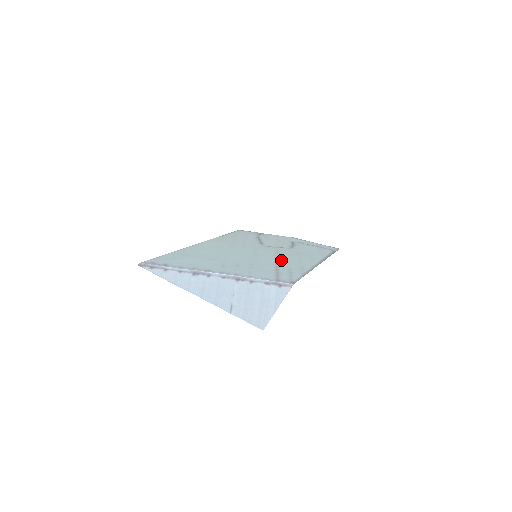
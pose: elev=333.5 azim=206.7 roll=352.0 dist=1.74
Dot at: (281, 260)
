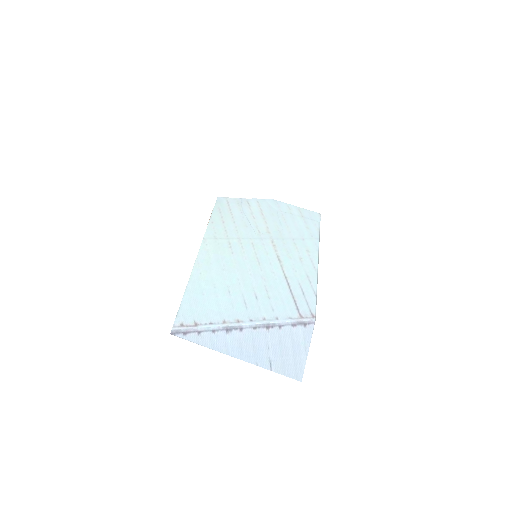
Dot at: (286, 267)
